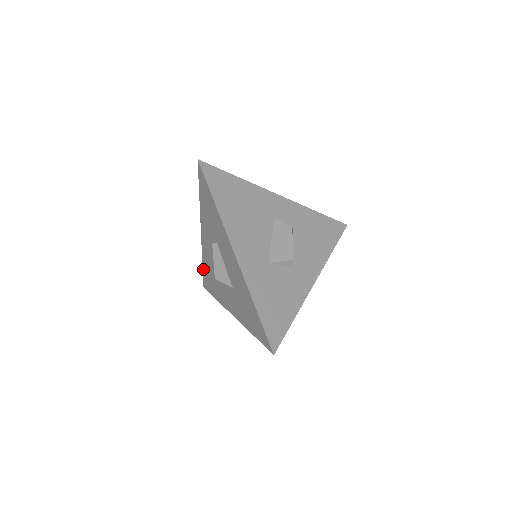
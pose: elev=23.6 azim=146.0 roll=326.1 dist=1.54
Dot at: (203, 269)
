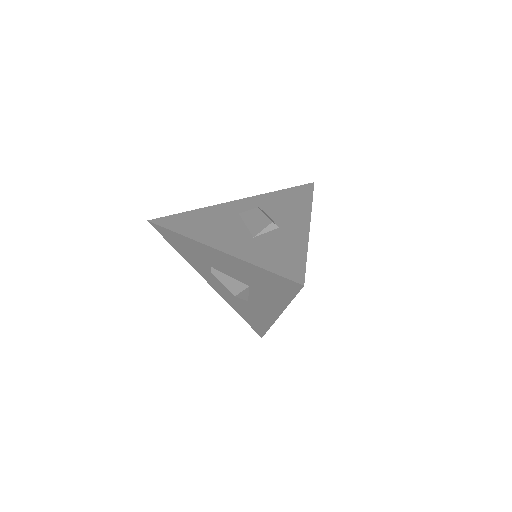
Dot at: (243, 318)
